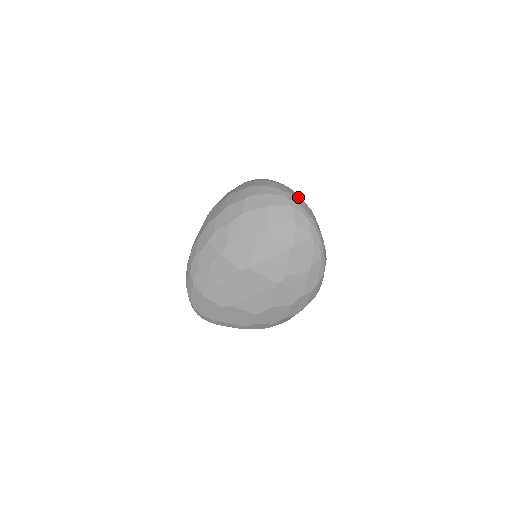
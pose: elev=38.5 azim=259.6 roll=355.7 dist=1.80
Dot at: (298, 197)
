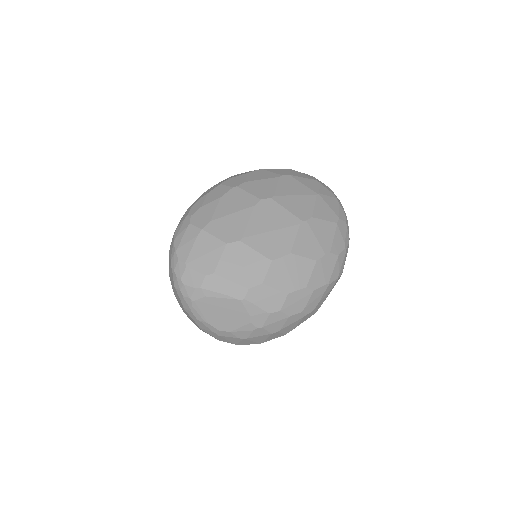
Dot at: occluded
